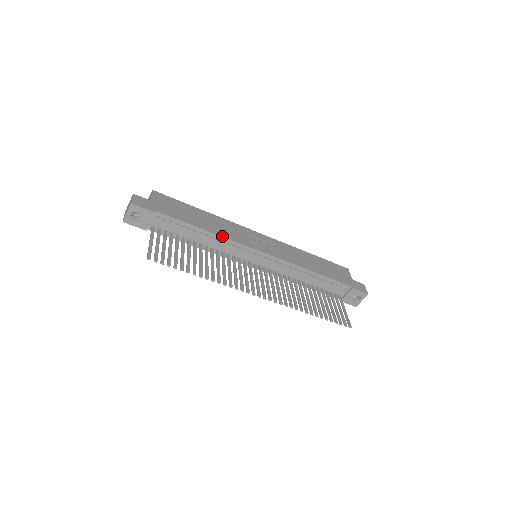
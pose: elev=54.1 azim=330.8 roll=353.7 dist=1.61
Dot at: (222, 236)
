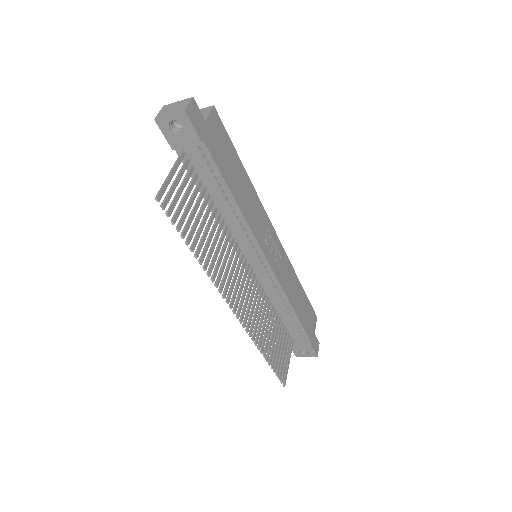
Dot at: (246, 219)
